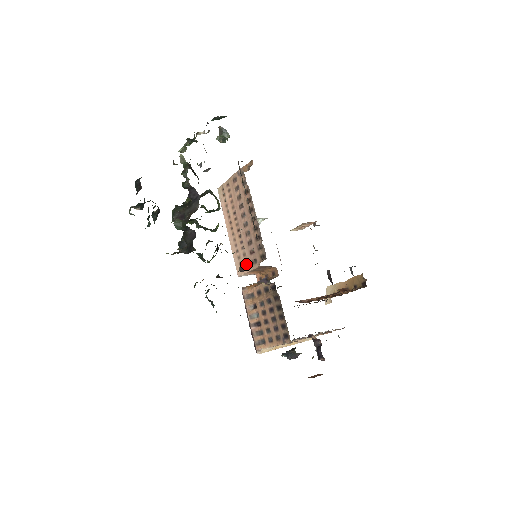
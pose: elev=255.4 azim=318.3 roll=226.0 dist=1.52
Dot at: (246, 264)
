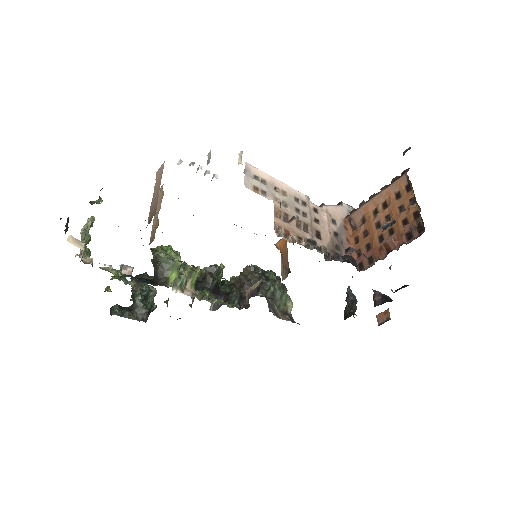
Dot at: (246, 304)
